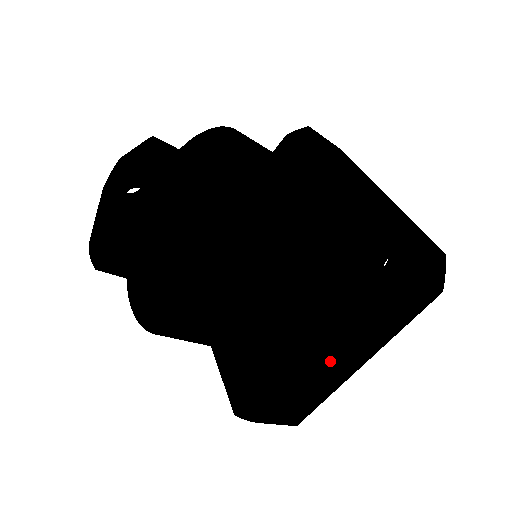
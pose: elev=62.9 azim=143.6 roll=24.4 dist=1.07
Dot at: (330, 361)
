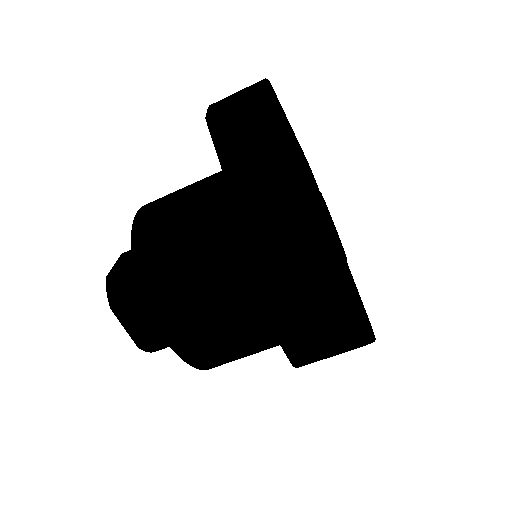
Dot at: (256, 219)
